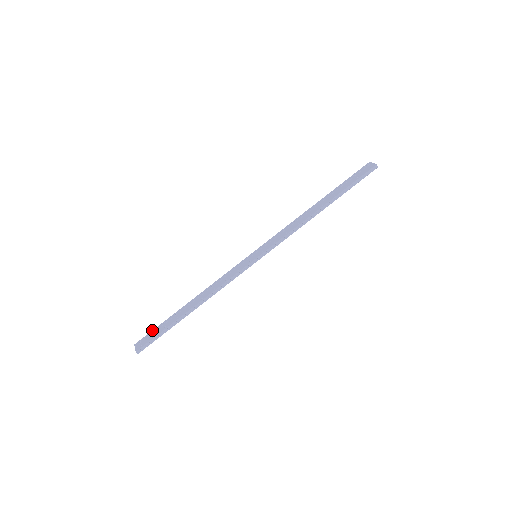
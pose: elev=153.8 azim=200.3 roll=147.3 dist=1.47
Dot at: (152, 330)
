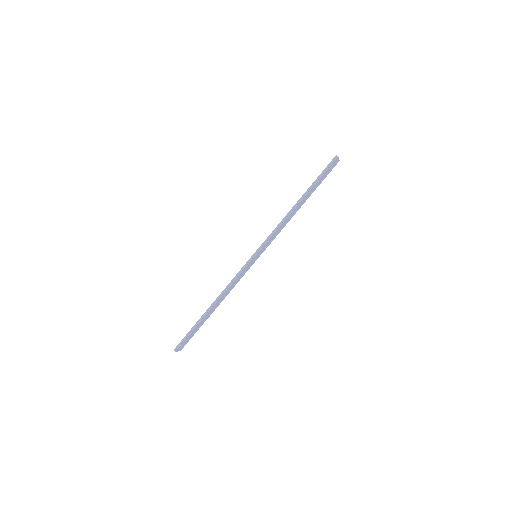
Dot at: occluded
